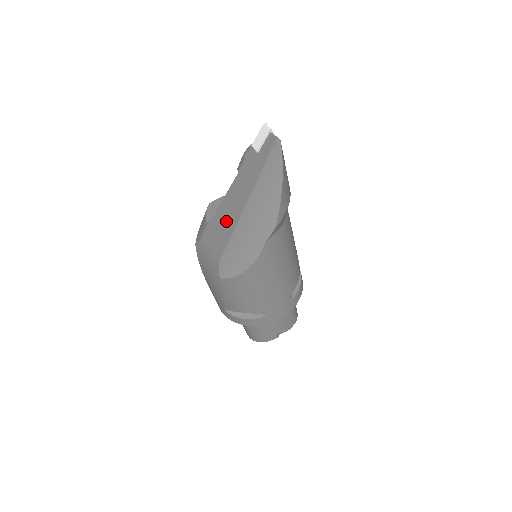
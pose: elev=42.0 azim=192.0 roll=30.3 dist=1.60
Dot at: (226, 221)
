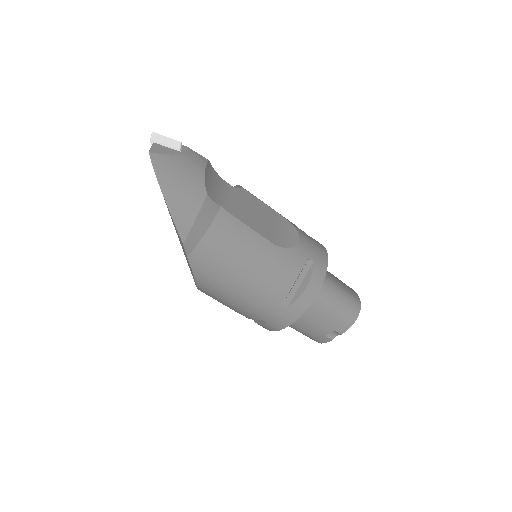
Dot at: occluded
